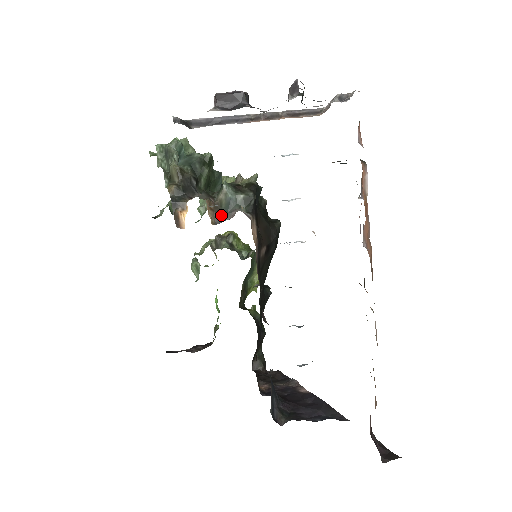
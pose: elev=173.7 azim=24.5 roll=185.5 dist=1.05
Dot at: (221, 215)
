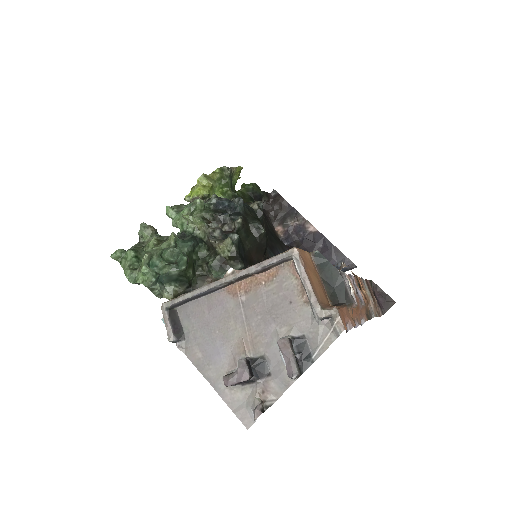
Dot at: occluded
